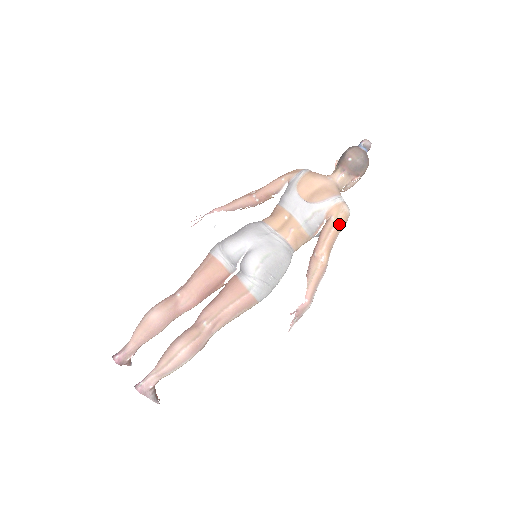
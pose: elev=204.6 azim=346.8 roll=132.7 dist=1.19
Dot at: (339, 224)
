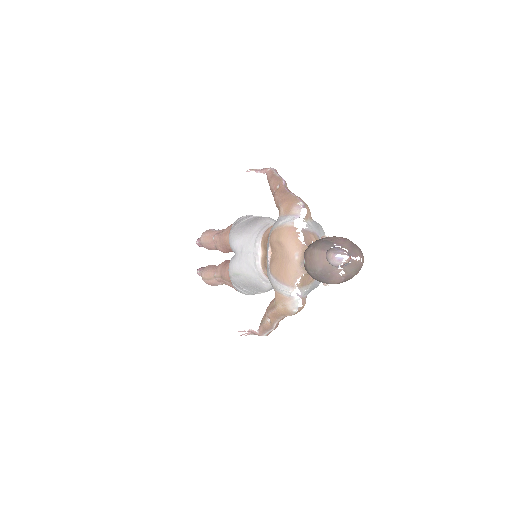
Dot at: (279, 312)
